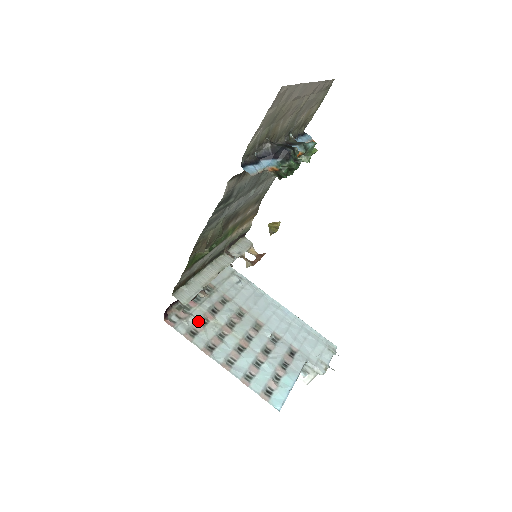
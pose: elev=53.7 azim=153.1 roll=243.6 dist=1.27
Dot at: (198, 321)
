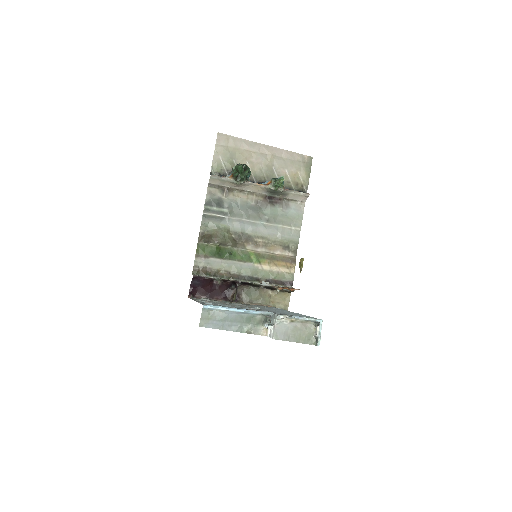
Dot at: occluded
